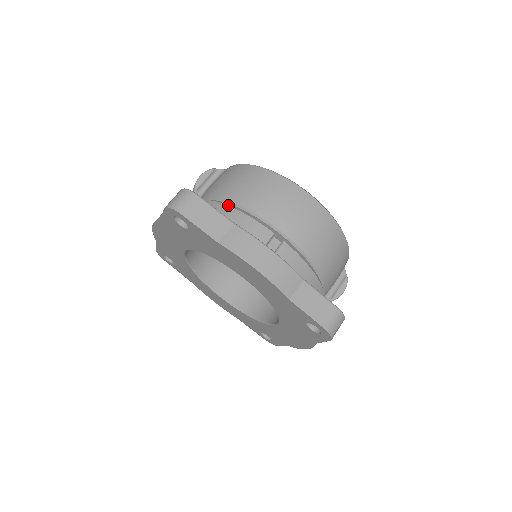
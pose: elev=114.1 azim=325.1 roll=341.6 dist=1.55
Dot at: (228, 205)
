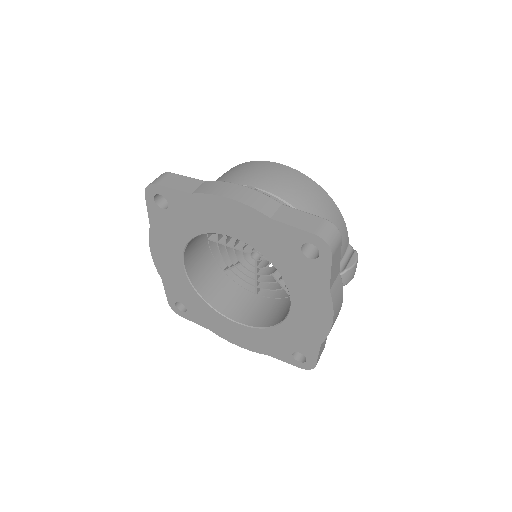
Dot at: occluded
